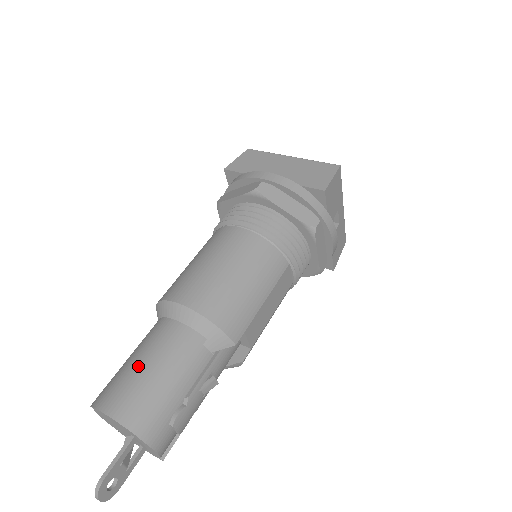
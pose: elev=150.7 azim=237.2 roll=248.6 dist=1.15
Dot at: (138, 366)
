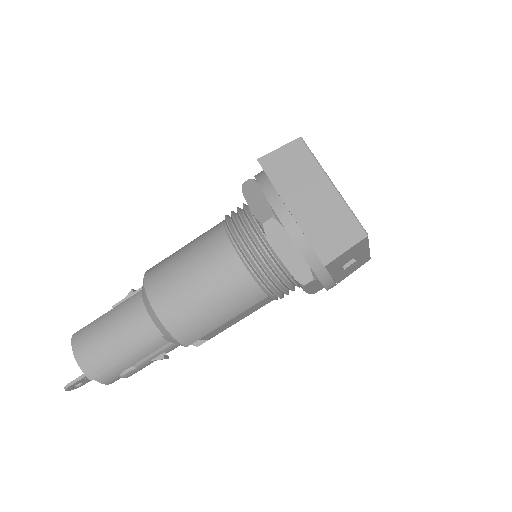
Dot at: (106, 332)
